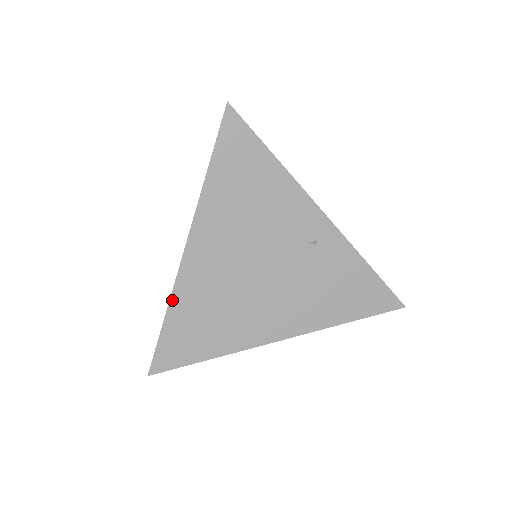
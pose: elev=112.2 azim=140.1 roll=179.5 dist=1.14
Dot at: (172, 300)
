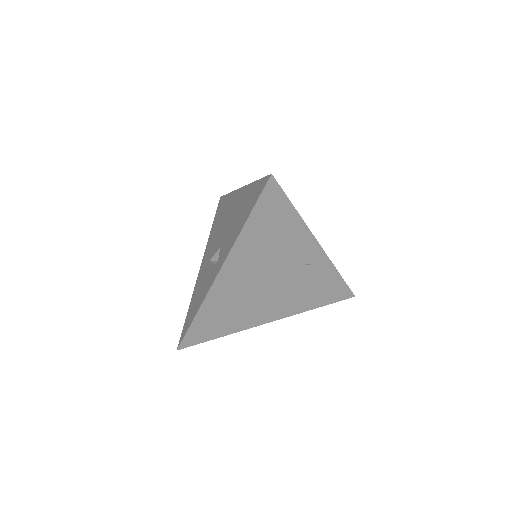
Dot at: (203, 305)
